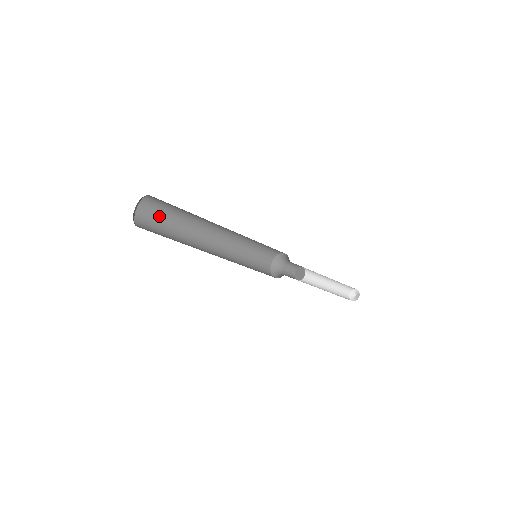
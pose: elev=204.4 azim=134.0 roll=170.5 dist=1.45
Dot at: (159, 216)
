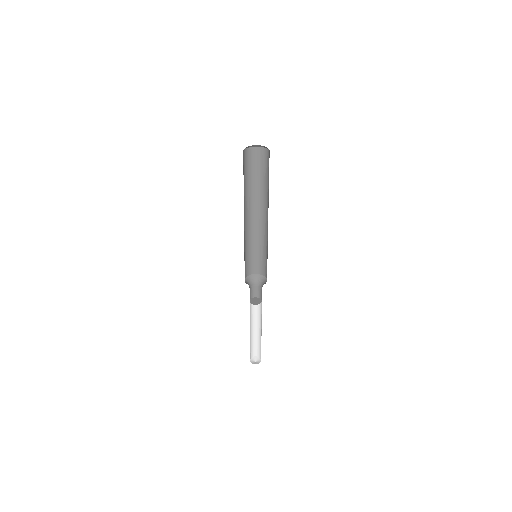
Dot at: (243, 171)
